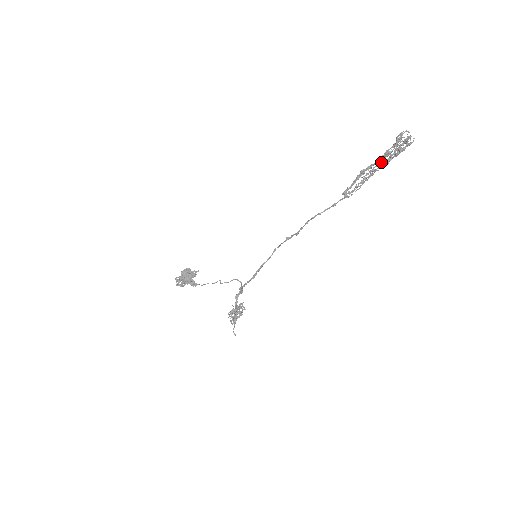
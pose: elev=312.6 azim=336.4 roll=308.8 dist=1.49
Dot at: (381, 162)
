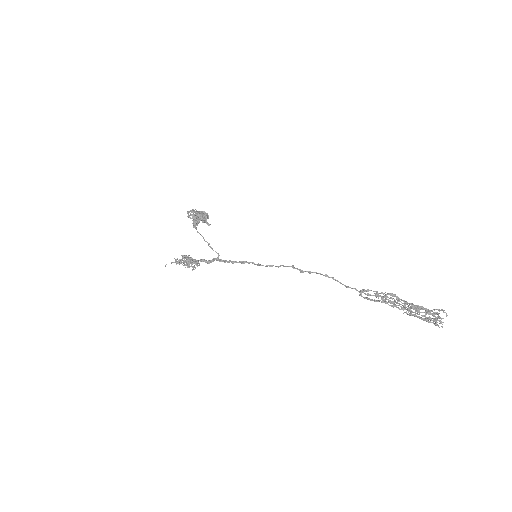
Dot at: occluded
